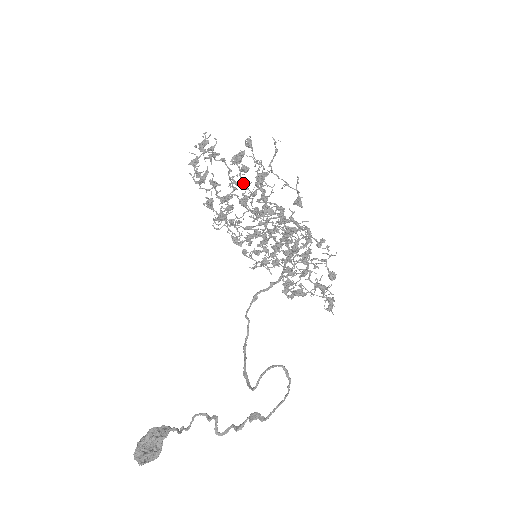
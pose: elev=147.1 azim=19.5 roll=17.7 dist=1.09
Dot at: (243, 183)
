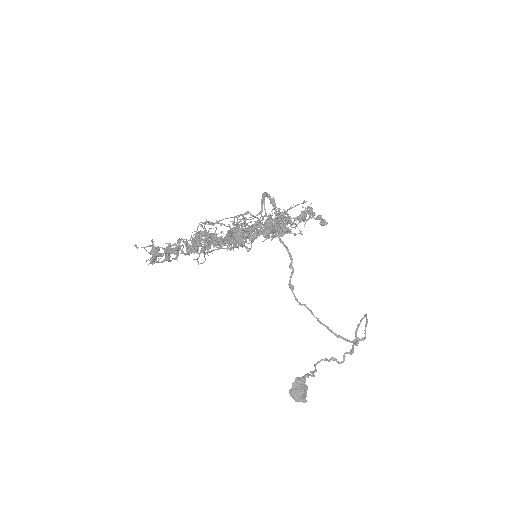
Dot at: (209, 236)
